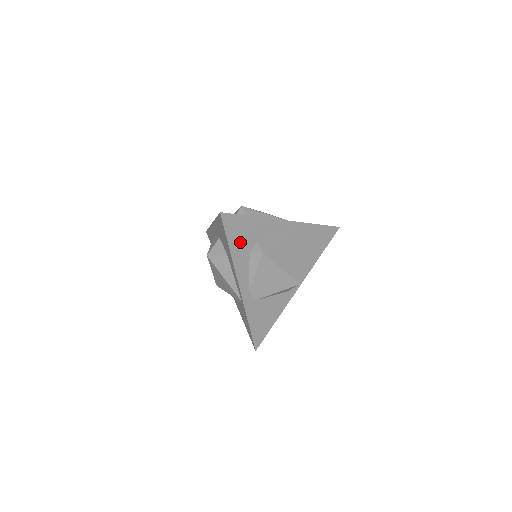
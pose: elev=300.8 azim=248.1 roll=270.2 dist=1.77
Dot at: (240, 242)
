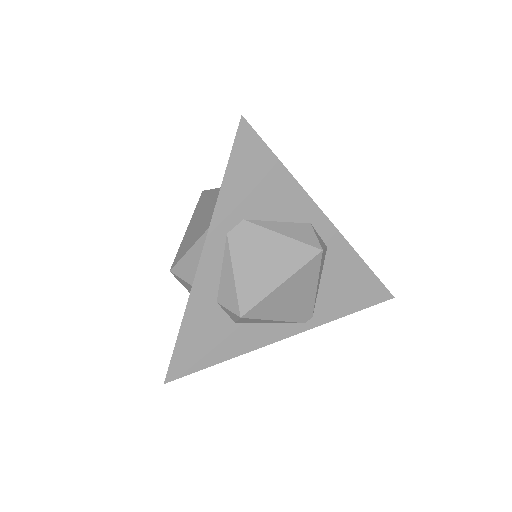
Dot at: occluded
